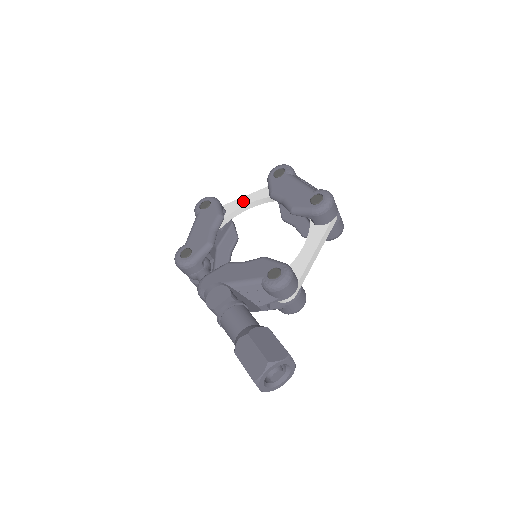
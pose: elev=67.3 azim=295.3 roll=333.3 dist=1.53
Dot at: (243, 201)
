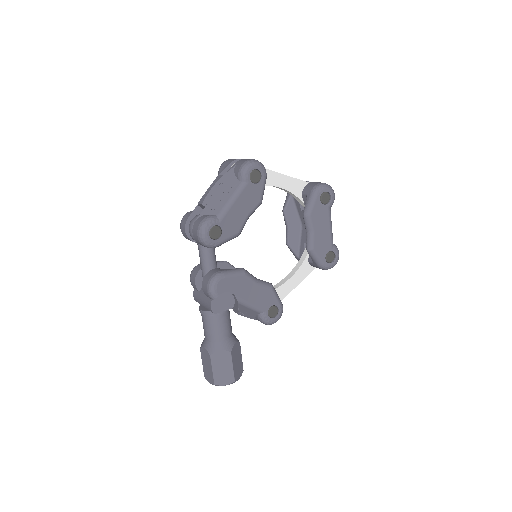
Dot at: (277, 179)
